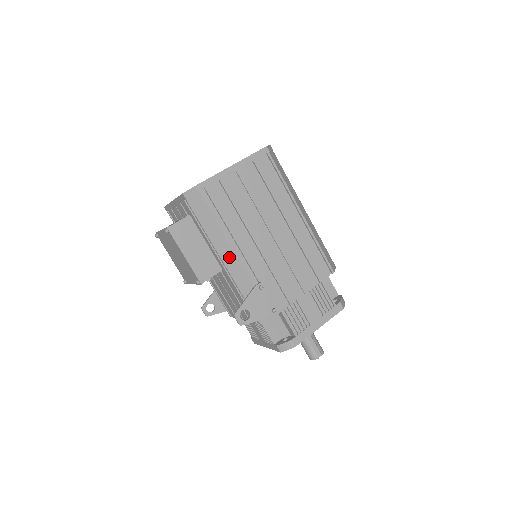
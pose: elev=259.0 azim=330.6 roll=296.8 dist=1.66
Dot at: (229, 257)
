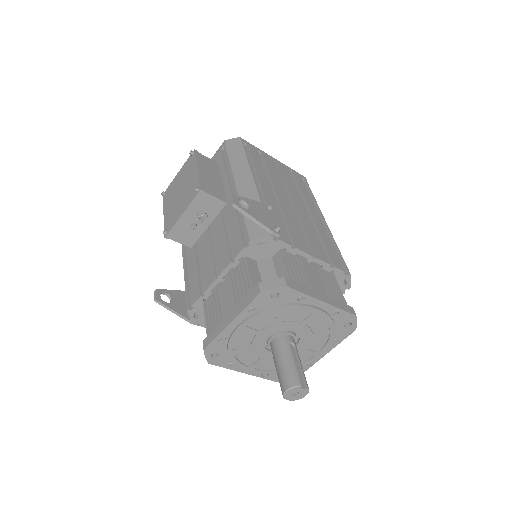
Dot at: (245, 182)
